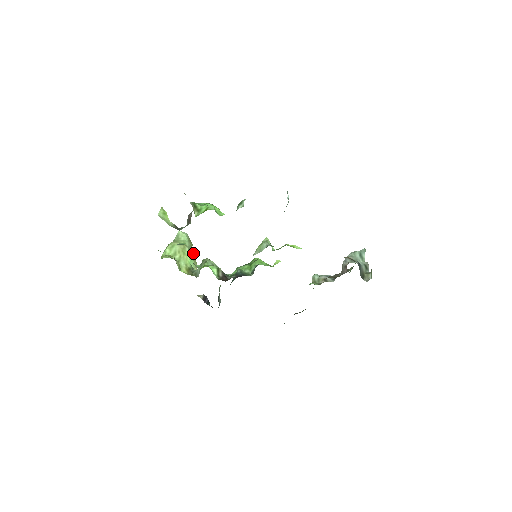
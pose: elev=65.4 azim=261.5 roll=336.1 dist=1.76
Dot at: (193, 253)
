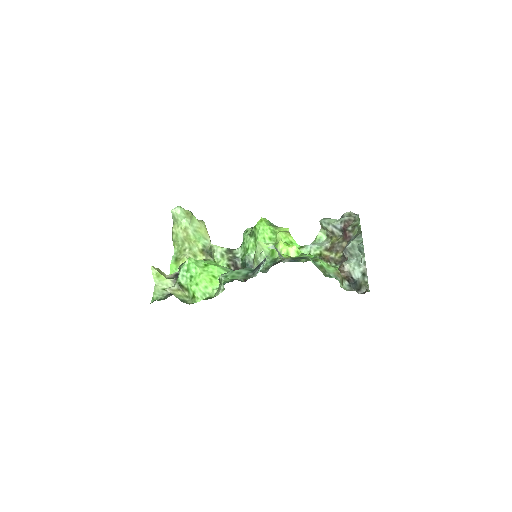
Dot at: (196, 220)
